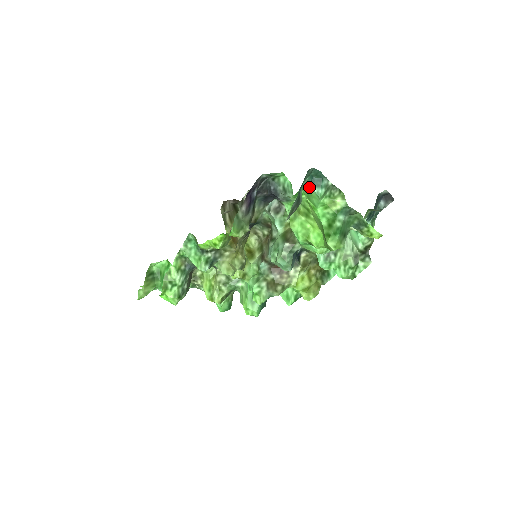
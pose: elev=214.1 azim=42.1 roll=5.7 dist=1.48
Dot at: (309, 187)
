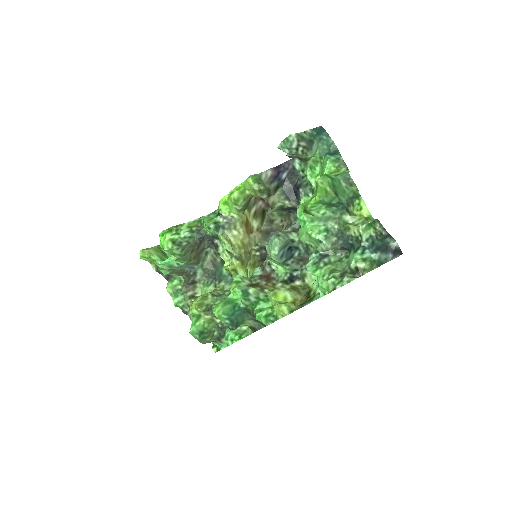
Dot at: (324, 157)
